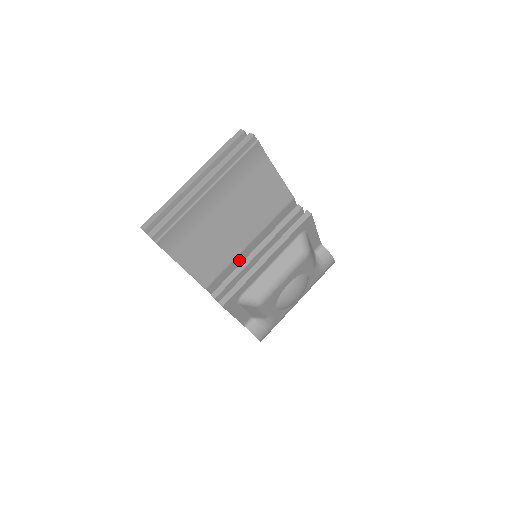
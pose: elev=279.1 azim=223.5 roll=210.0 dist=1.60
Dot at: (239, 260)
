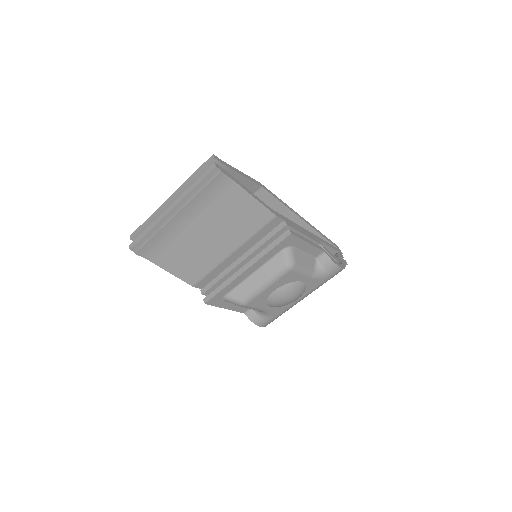
Dot at: (225, 265)
